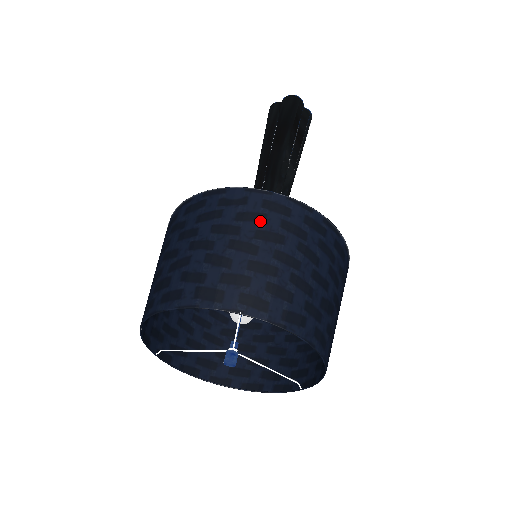
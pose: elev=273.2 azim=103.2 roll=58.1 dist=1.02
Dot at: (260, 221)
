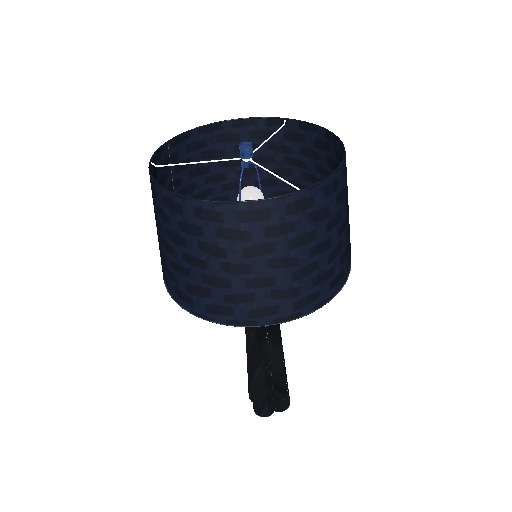
Dot at: (289, 188)
